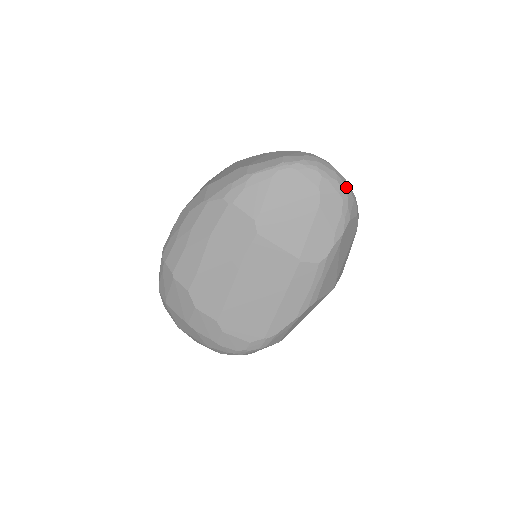
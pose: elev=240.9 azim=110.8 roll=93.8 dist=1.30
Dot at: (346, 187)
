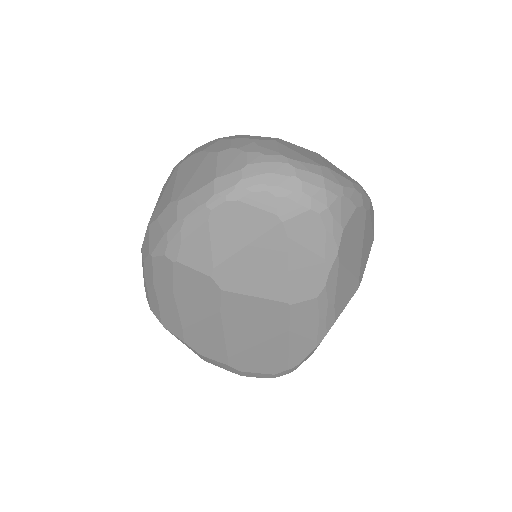
Dot at: (321, 191)
